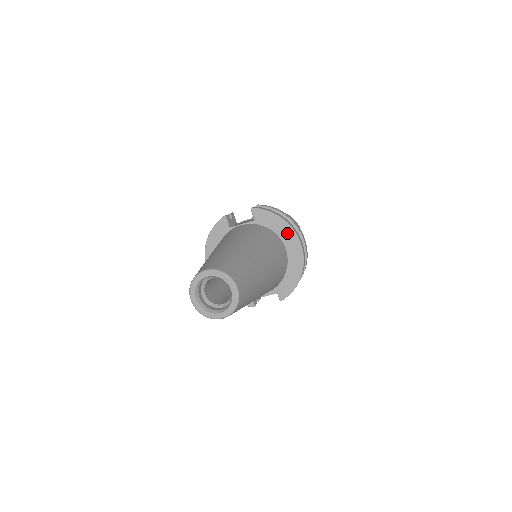
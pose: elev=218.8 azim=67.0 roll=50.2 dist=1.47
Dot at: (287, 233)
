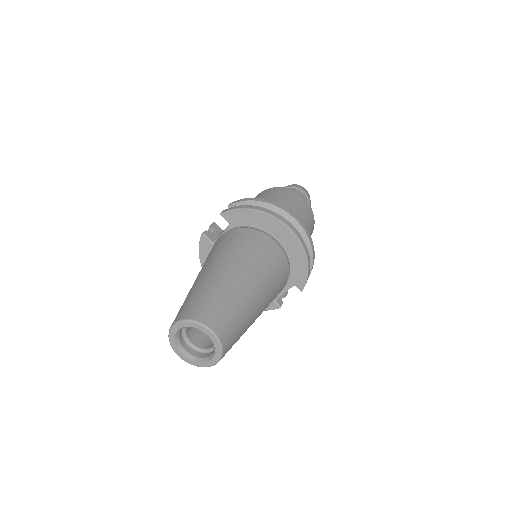
Dot at: (268, 222)
